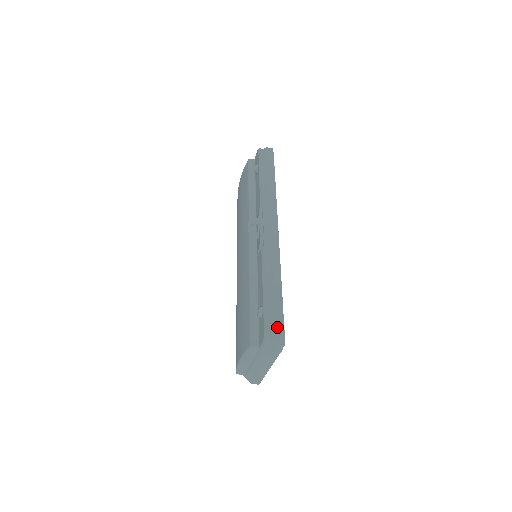
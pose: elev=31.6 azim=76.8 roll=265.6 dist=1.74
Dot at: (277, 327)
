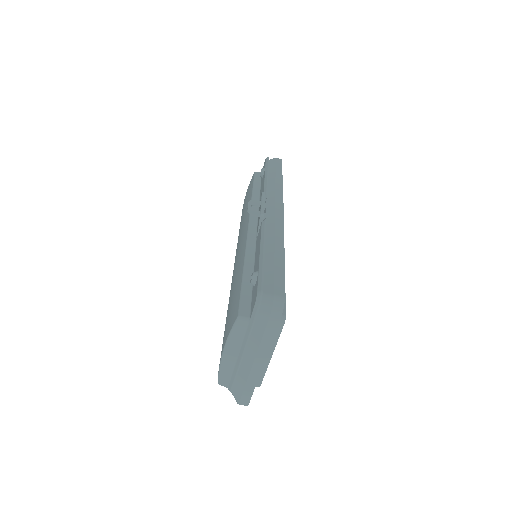
Dot at: (275, 288)
